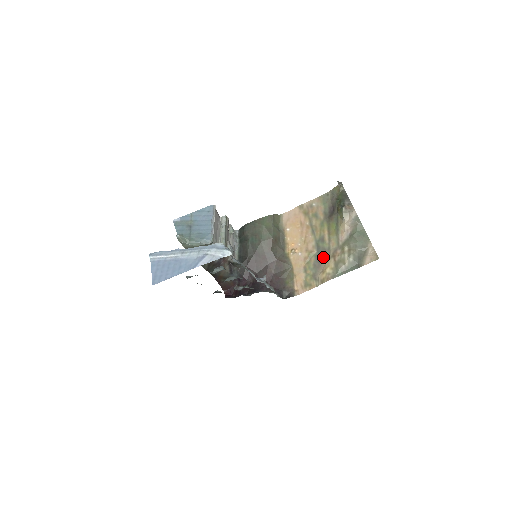
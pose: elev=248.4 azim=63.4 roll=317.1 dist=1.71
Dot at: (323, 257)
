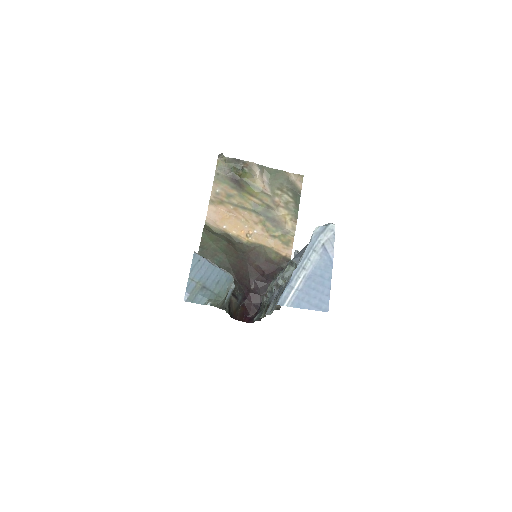
Dot at: (272, 215)
